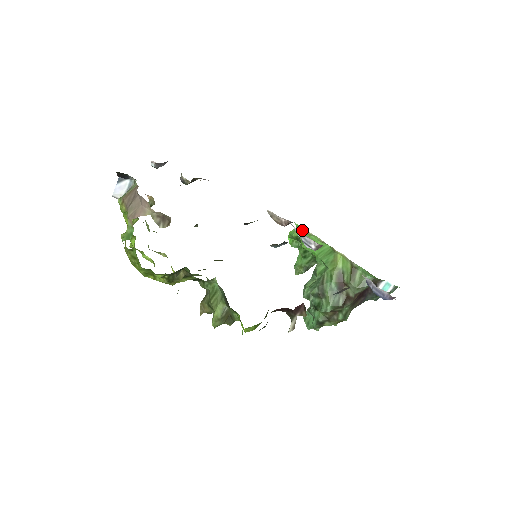
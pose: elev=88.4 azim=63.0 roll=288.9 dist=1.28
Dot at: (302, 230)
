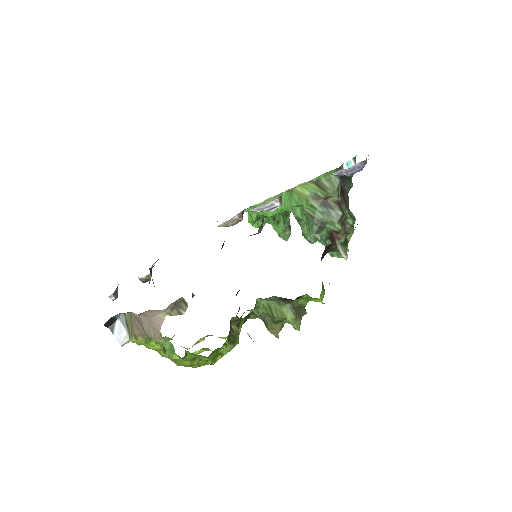
Dot at: occluded
